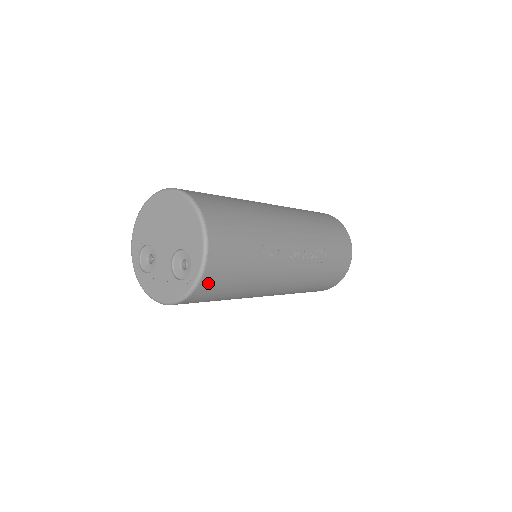
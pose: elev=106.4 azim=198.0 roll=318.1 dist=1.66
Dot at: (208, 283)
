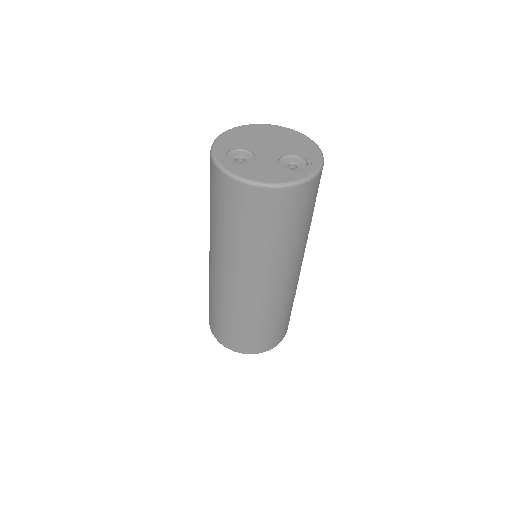
Dot at: (313, 187)
